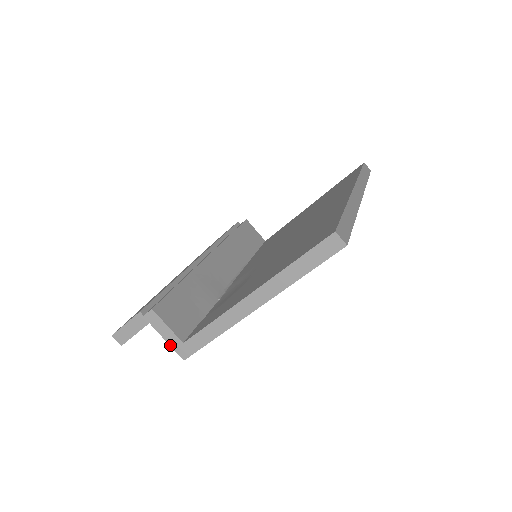
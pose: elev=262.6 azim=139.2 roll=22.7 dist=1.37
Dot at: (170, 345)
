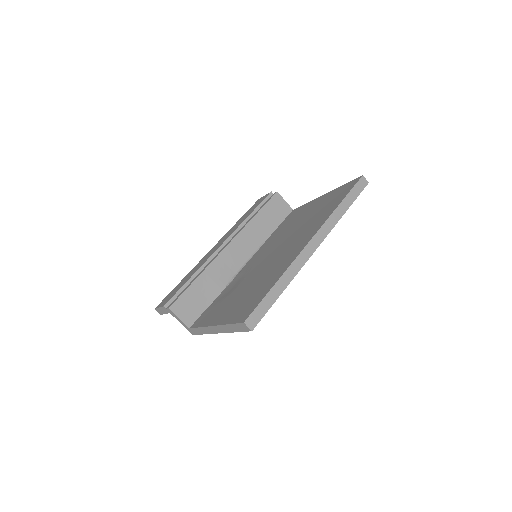
Dot at: occluded
